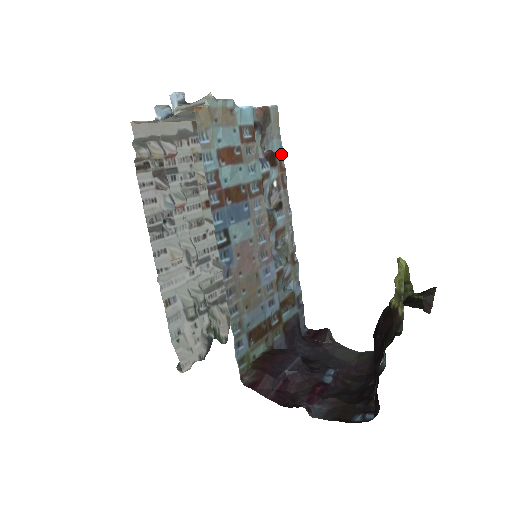
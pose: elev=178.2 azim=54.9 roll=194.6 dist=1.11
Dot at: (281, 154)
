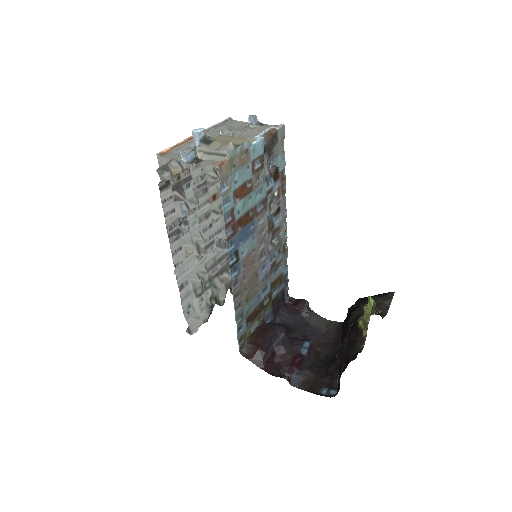
Dot at: (283, 166)
